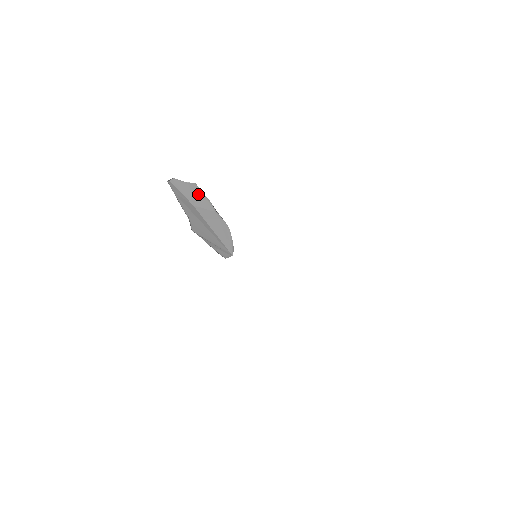
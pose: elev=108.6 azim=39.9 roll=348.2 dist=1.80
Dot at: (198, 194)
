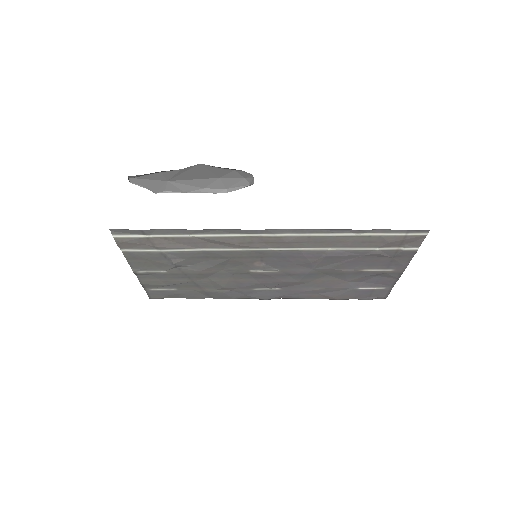
Dot at: (167, 191)
